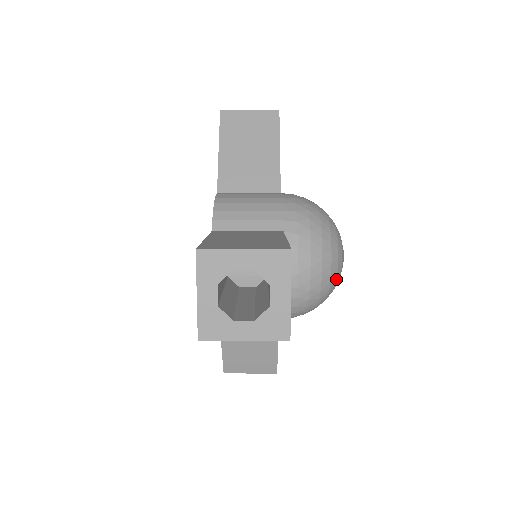
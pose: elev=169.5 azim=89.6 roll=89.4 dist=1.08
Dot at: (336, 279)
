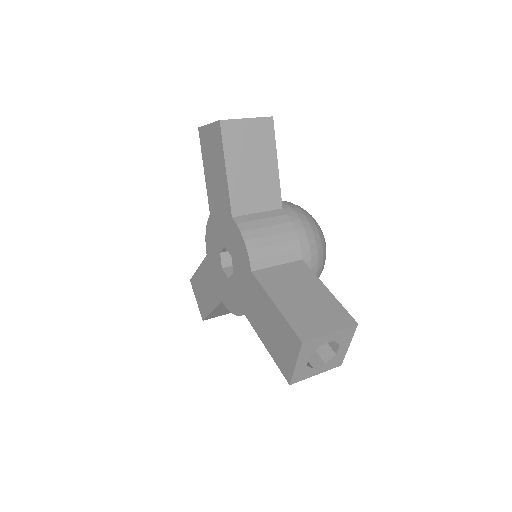
Dot at: occluded
